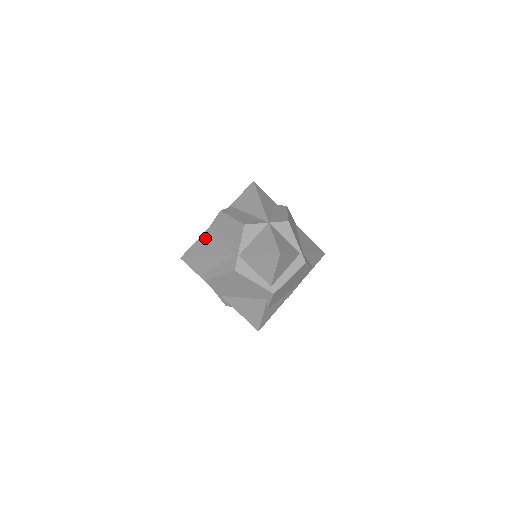
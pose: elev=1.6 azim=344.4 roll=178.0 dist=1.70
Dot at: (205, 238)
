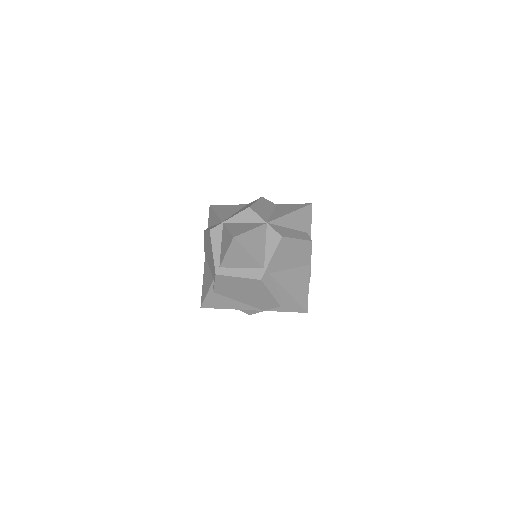
Dot at: (235, 206)
